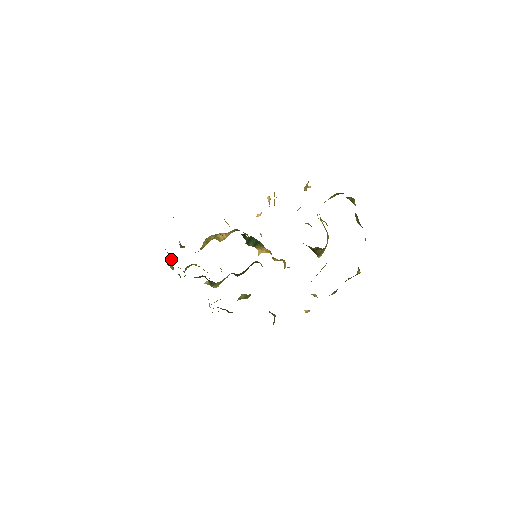
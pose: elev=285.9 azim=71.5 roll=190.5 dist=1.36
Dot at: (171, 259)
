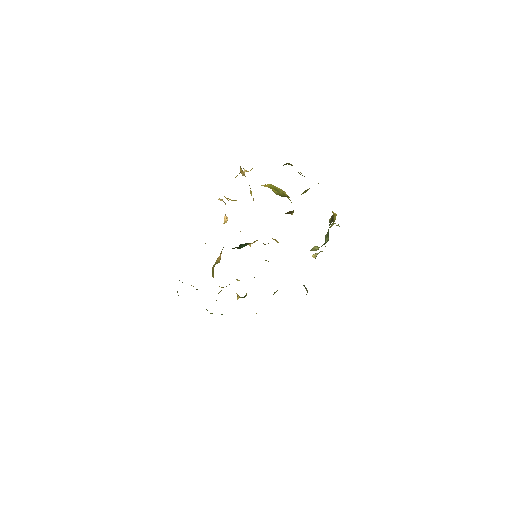
Dot at: occluded
